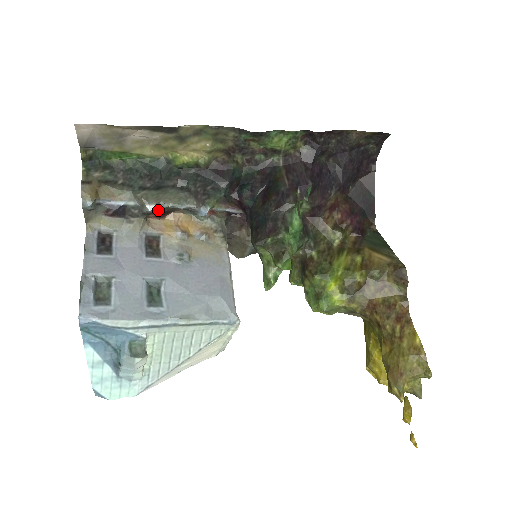
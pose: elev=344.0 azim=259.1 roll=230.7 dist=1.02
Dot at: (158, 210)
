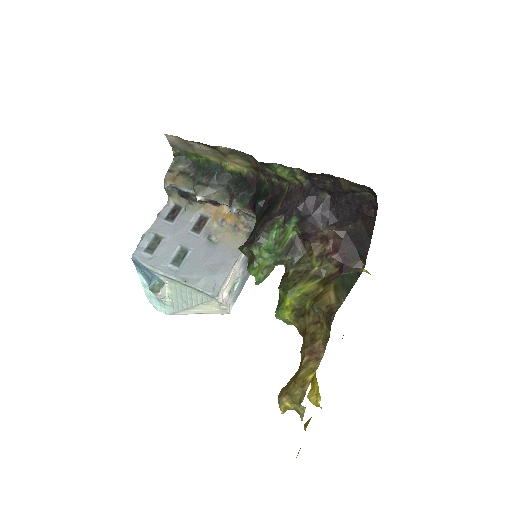
Dot at: (208, 200)
